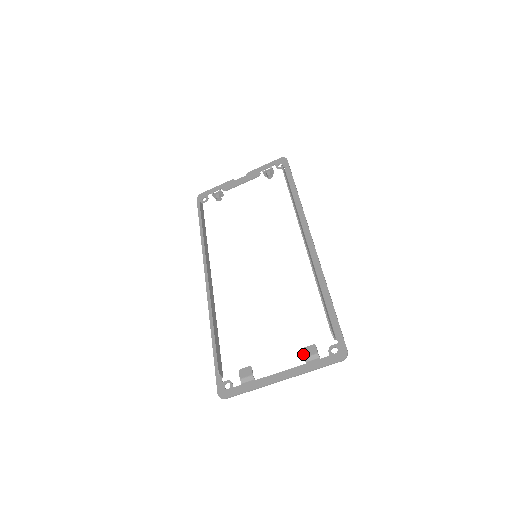
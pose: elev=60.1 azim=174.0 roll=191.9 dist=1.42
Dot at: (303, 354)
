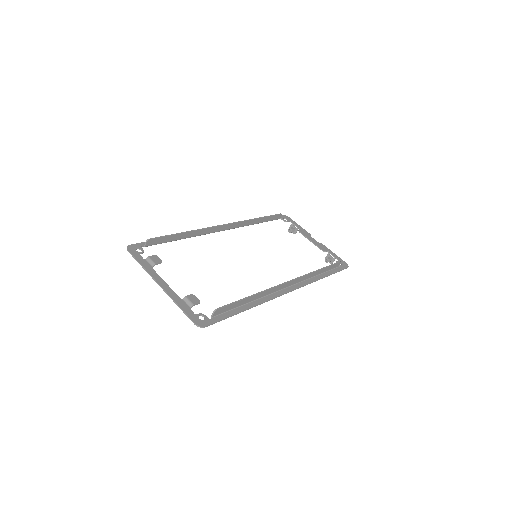
Dot at: (189, 295)
